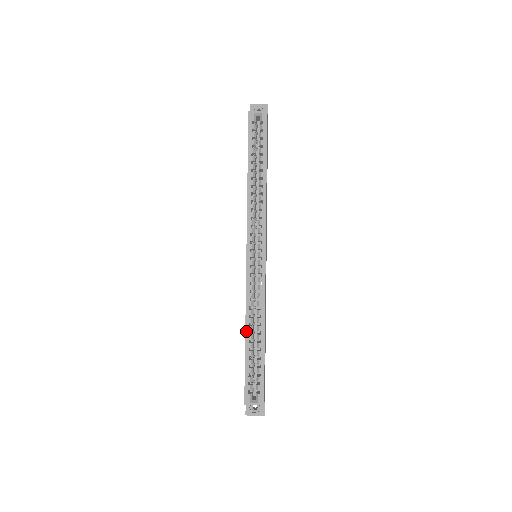
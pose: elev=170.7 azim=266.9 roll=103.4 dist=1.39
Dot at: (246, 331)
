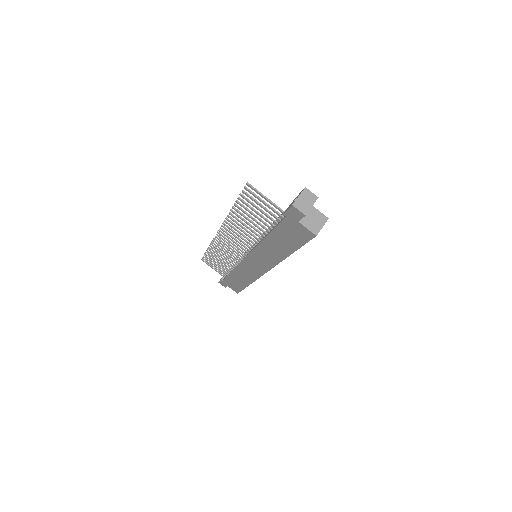
Dot at: occluded
